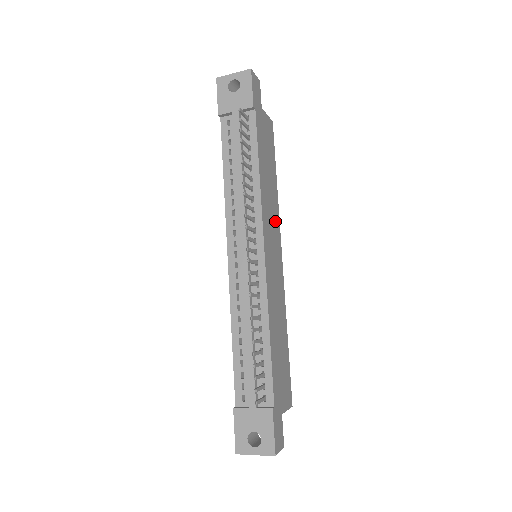
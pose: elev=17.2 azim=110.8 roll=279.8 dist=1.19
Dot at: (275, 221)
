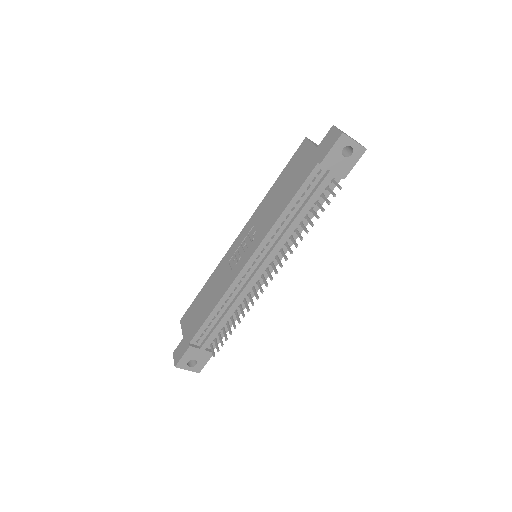
Dot at: occluded
